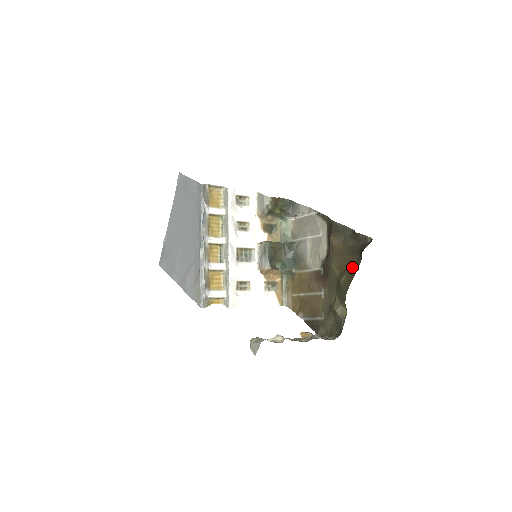
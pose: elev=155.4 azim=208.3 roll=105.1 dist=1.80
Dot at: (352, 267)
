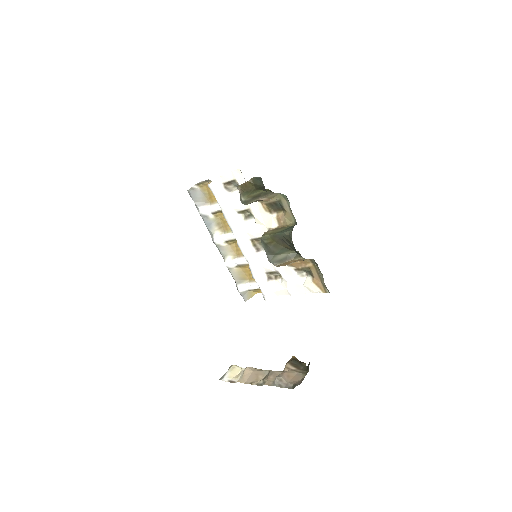
Dot at: occluded
